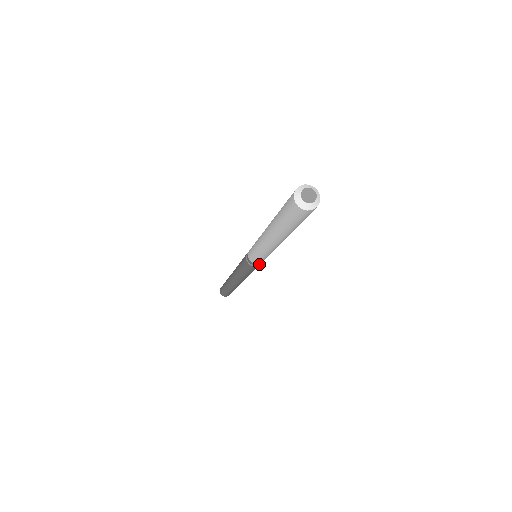
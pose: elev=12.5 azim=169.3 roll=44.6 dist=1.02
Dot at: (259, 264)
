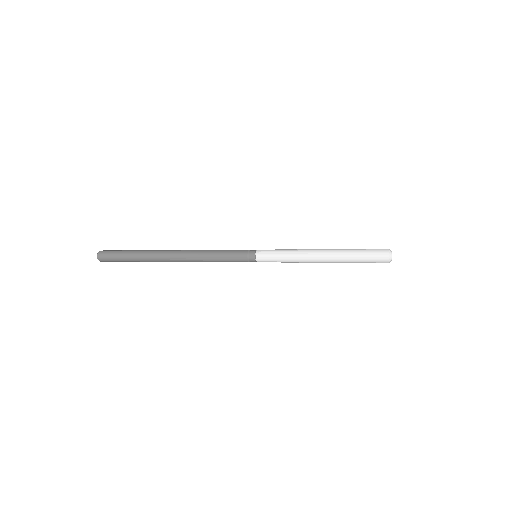
Dot at: occluded
